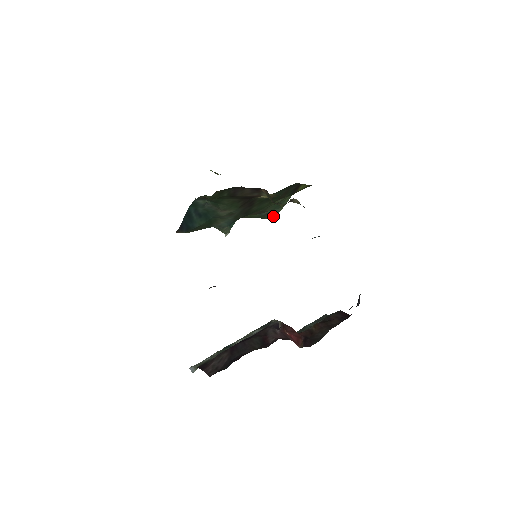
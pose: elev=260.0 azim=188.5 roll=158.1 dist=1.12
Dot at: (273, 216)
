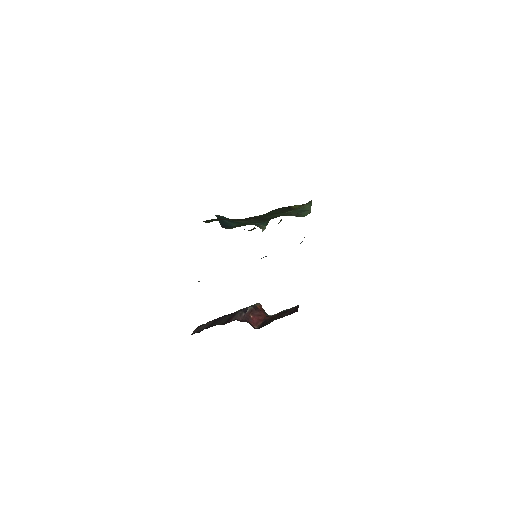
Dot at: (305, 215)
